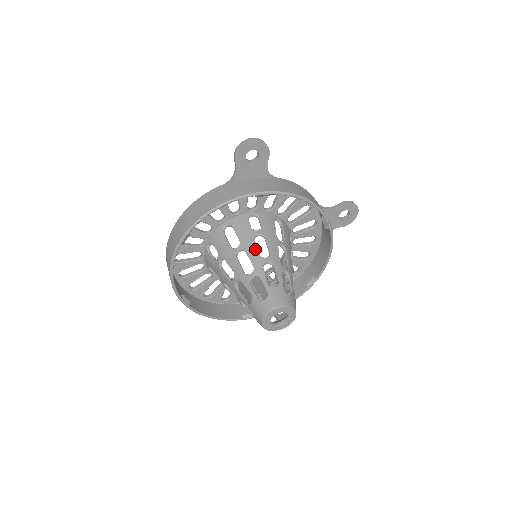
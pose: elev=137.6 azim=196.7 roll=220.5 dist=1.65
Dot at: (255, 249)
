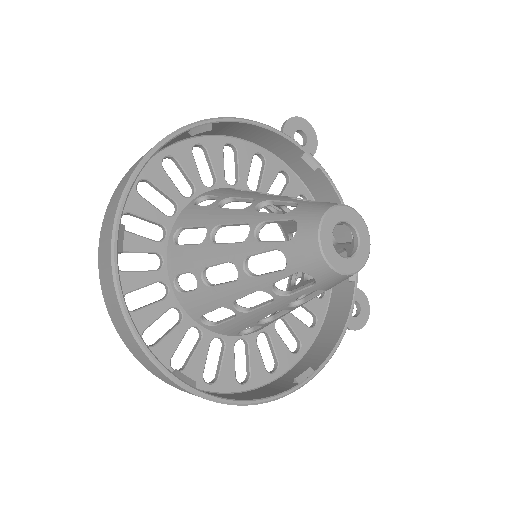
Dot at: occluded
